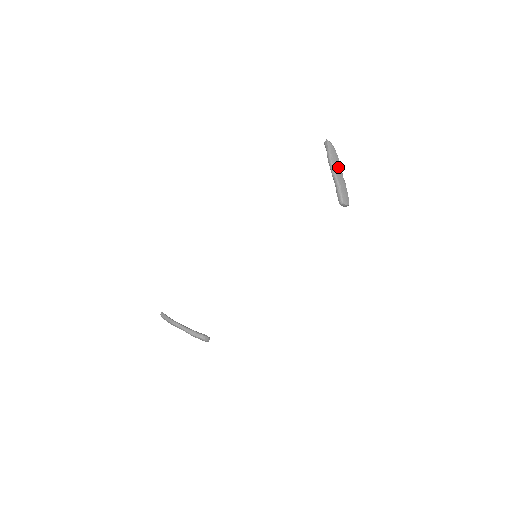
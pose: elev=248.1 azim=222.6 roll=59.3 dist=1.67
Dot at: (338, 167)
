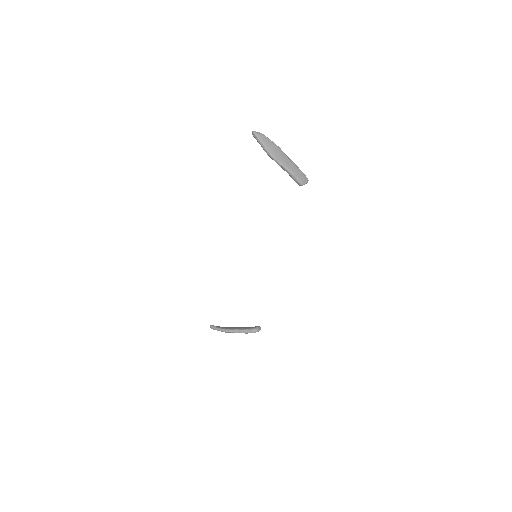
Dot at: (279, 154)
